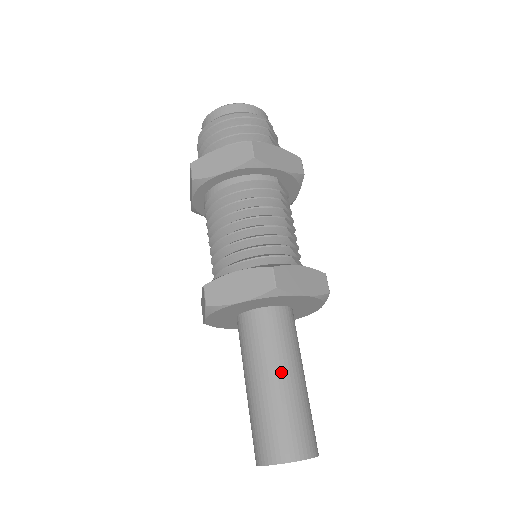
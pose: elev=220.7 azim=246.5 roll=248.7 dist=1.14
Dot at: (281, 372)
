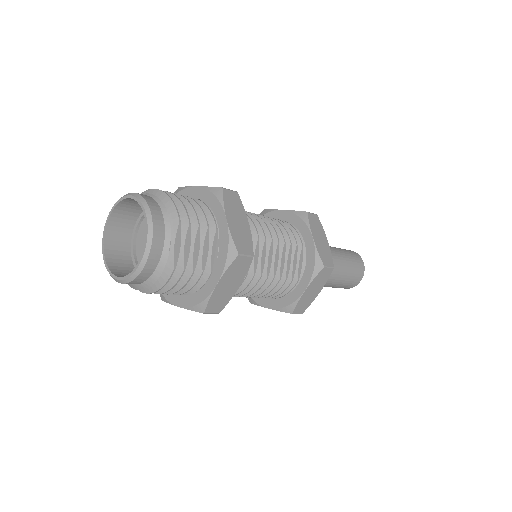
Dot at: (325, 285)
